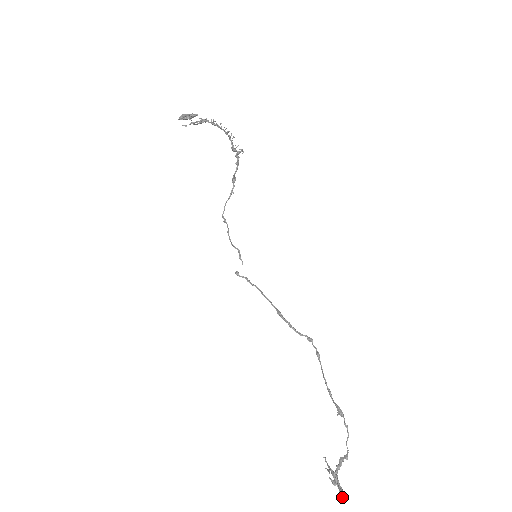
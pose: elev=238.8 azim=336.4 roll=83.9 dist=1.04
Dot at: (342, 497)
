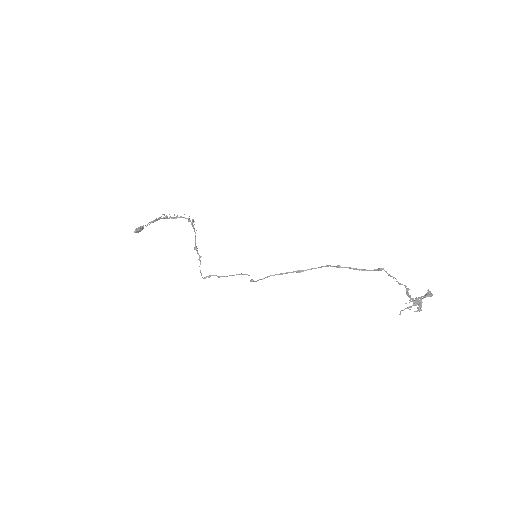
Dot at: (430, 292)
